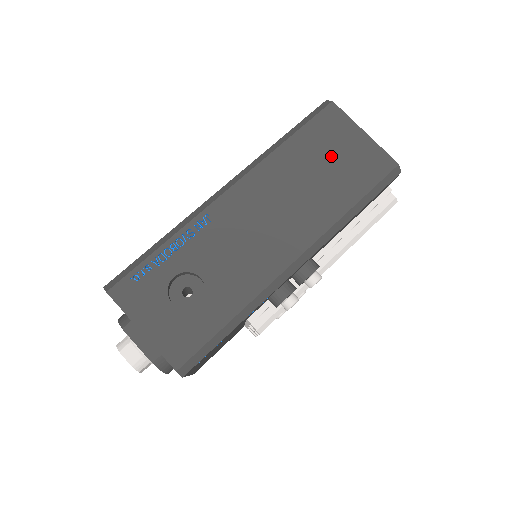
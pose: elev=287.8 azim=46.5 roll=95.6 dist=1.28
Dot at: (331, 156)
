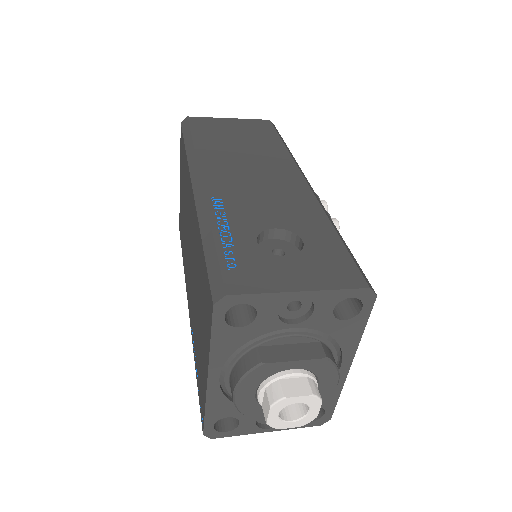
Dot at: (231, 134)
